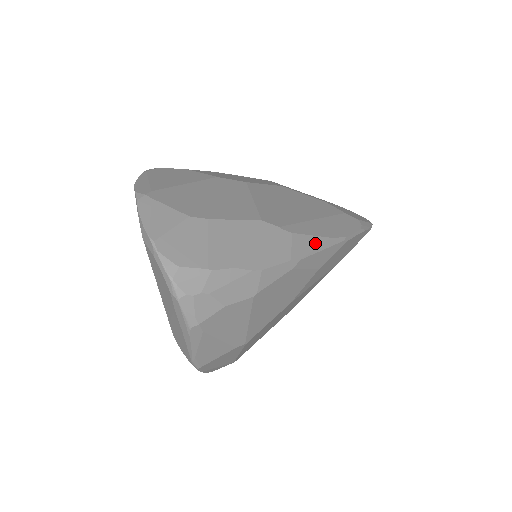
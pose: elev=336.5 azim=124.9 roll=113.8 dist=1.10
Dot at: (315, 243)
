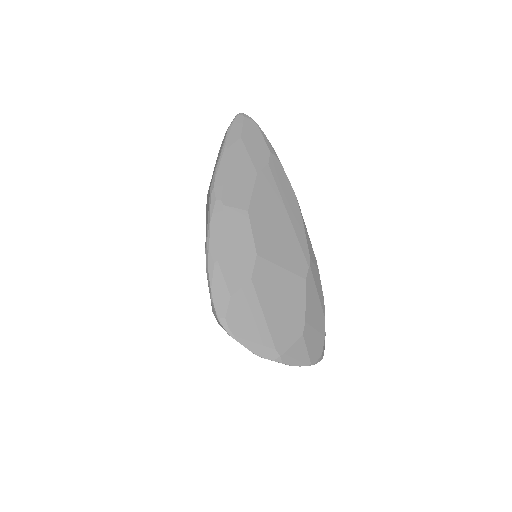
Dot at: (308, 238)
